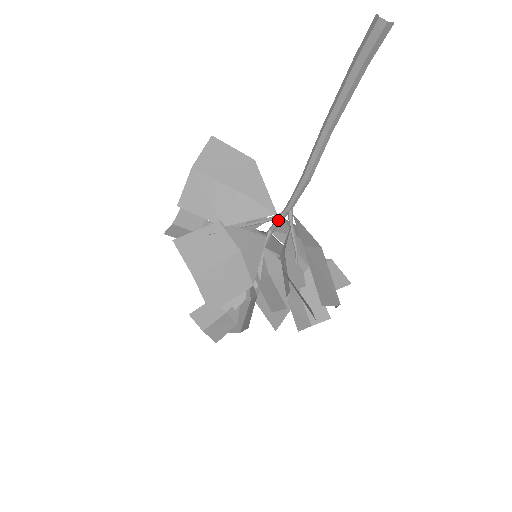
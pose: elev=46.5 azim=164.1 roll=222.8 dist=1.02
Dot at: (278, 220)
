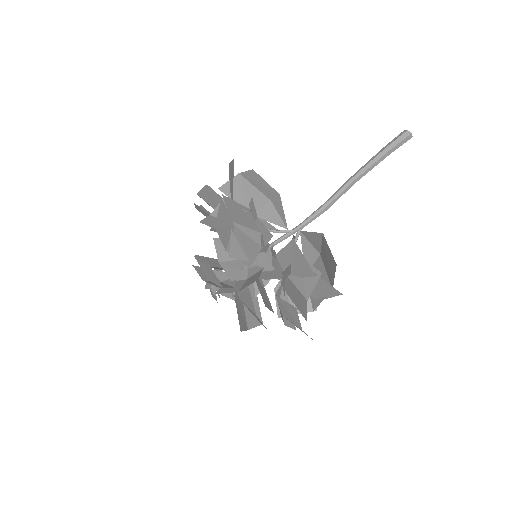
Dot at: (286, 235)
